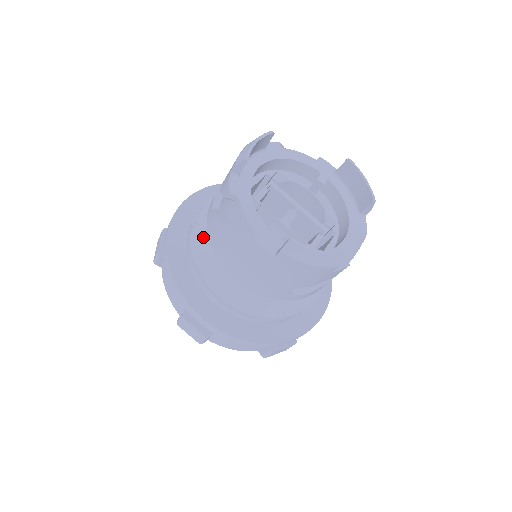
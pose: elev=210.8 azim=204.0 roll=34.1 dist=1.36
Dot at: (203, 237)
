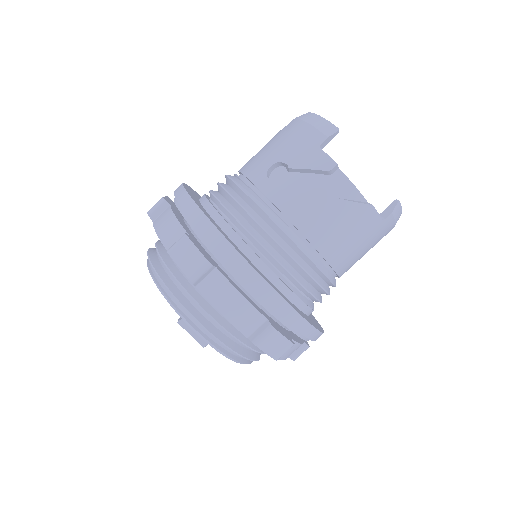
Dot at: occluded
